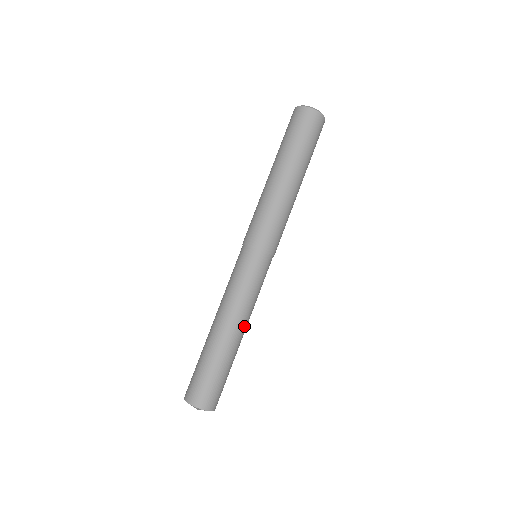
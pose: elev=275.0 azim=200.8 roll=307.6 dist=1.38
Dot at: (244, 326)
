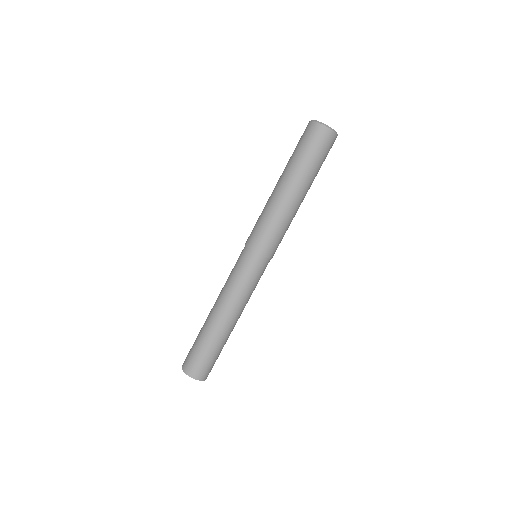
Dot at: occluded
